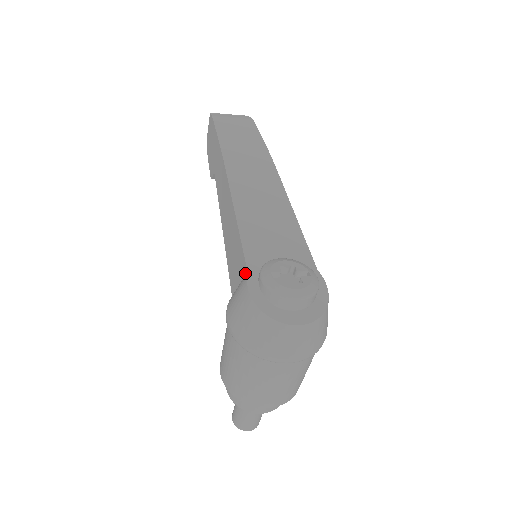
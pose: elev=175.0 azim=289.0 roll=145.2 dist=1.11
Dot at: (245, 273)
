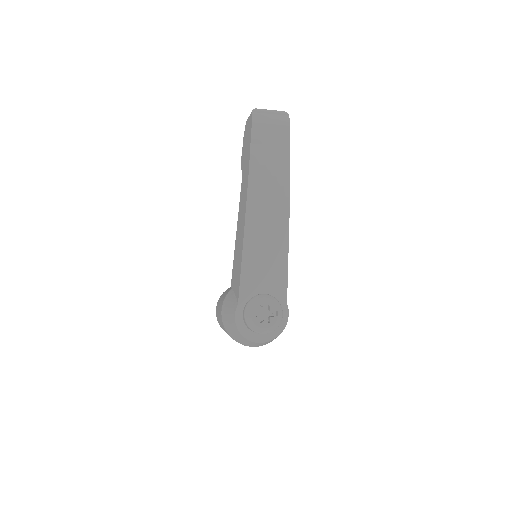
Dot at: (237, 299)
